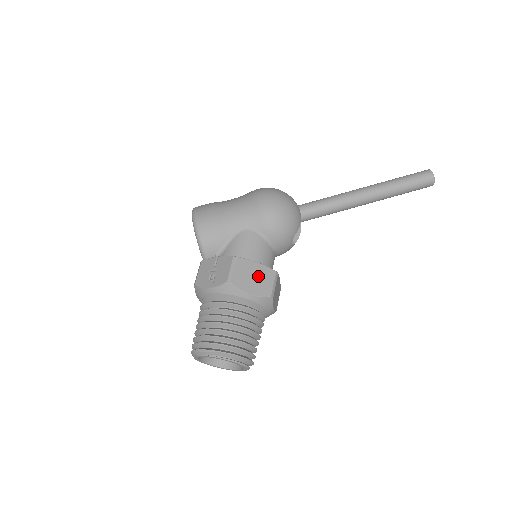
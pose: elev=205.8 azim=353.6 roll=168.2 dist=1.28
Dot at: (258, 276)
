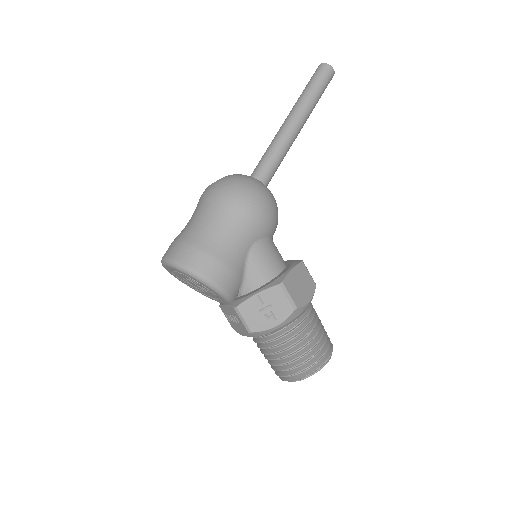
Dot at: (301, 280)
